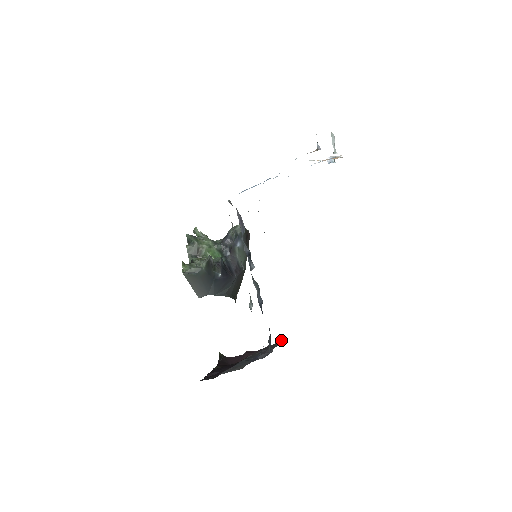
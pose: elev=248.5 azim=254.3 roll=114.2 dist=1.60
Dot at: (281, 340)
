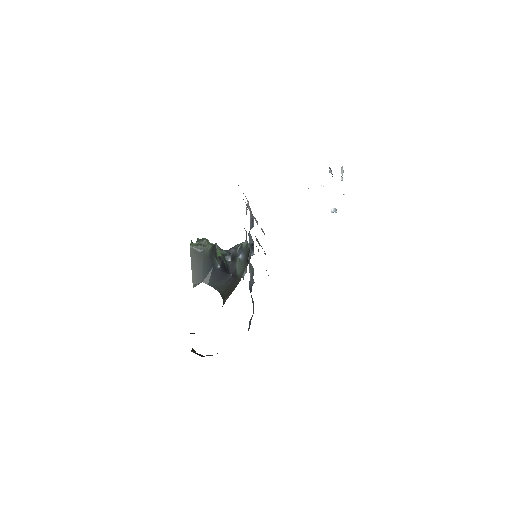
Dot at: occluded
